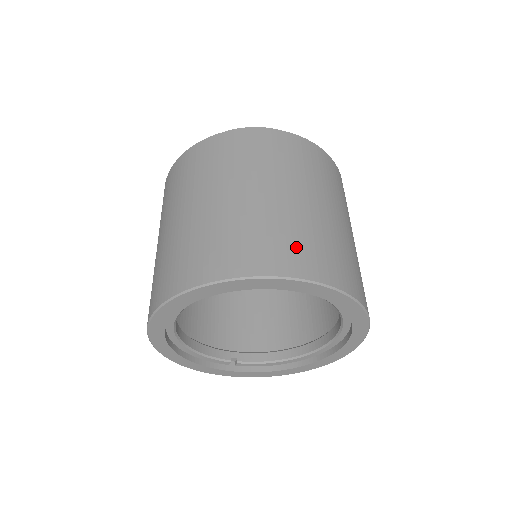
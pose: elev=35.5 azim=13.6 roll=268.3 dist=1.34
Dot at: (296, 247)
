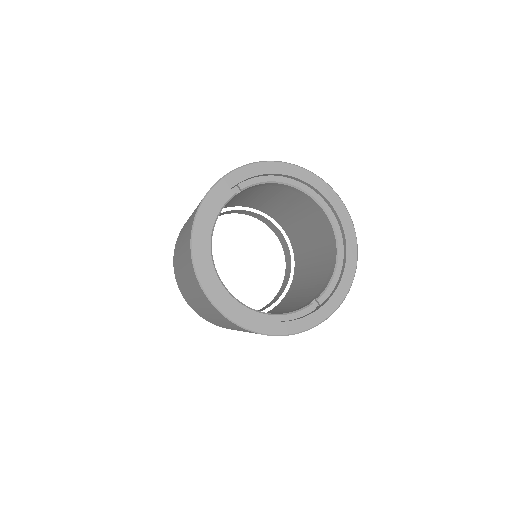
Dot at: occluded
